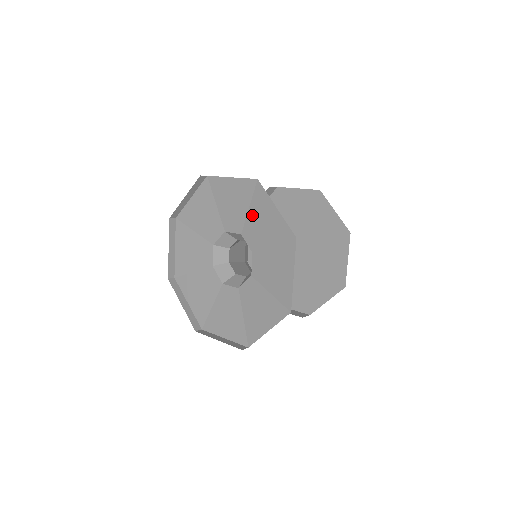
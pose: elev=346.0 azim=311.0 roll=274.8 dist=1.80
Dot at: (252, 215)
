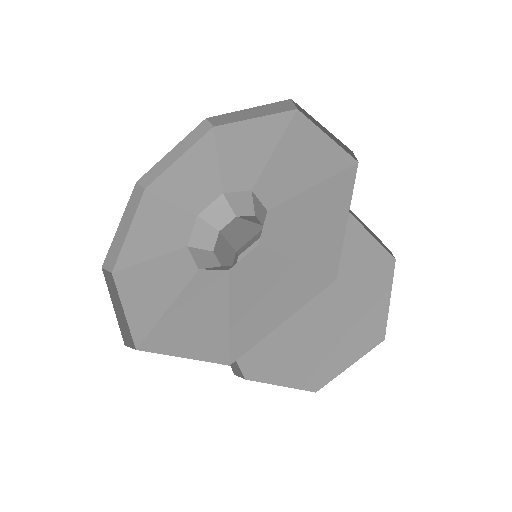
Dot at: (305, 200)
